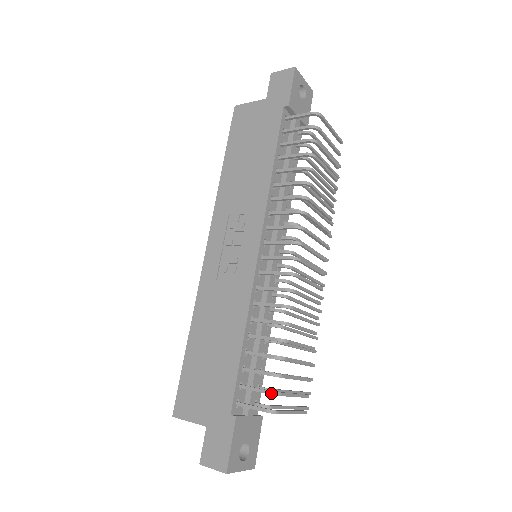
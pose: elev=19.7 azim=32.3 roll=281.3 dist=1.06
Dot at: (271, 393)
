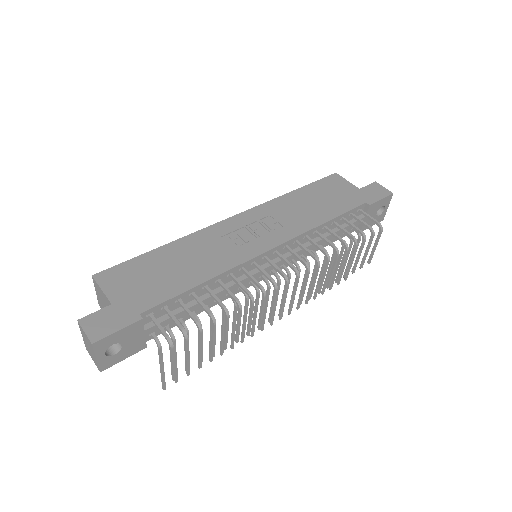
Dot at: (184, 331)
